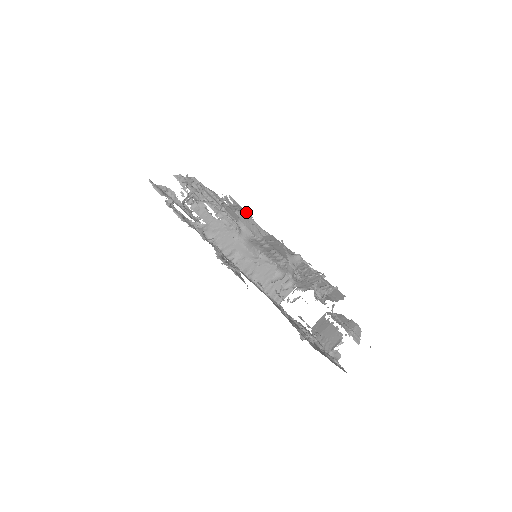
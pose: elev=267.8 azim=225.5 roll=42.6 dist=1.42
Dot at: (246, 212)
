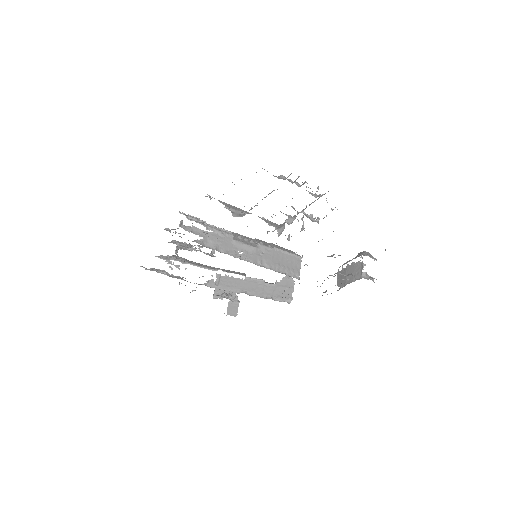
Dot at: occluded
